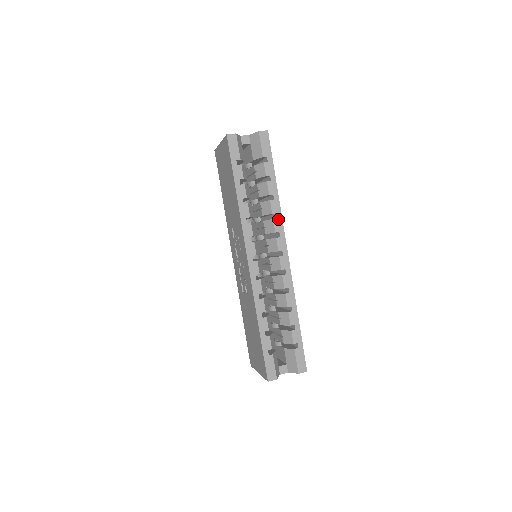
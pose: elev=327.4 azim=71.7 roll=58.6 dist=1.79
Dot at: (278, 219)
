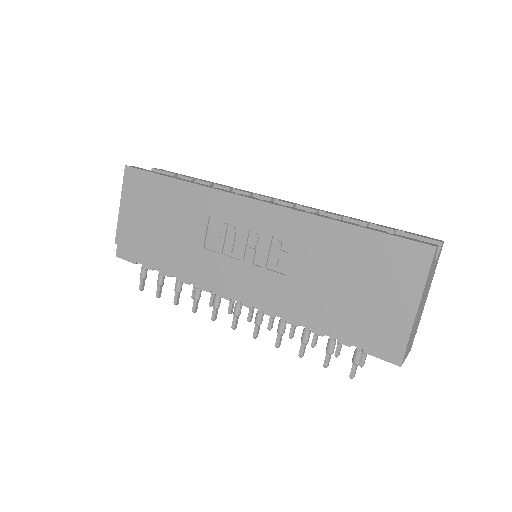
Dot at: occluded
